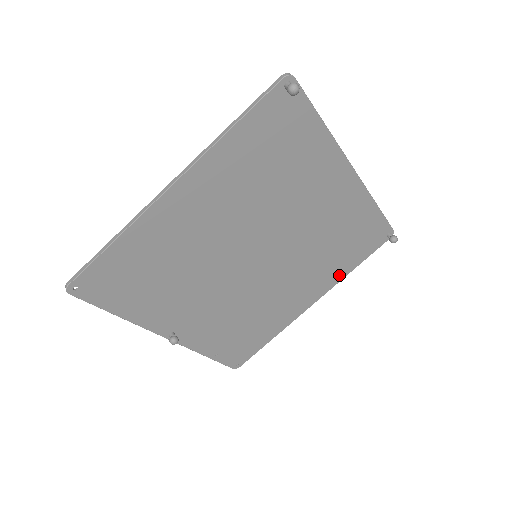
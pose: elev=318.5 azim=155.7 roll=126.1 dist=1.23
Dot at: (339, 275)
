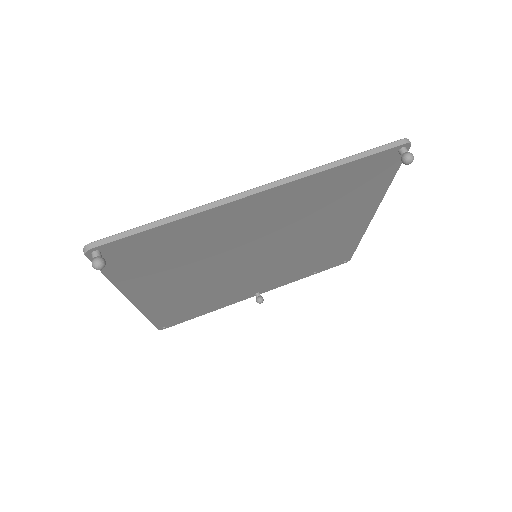
Dot at: (375, 197)
